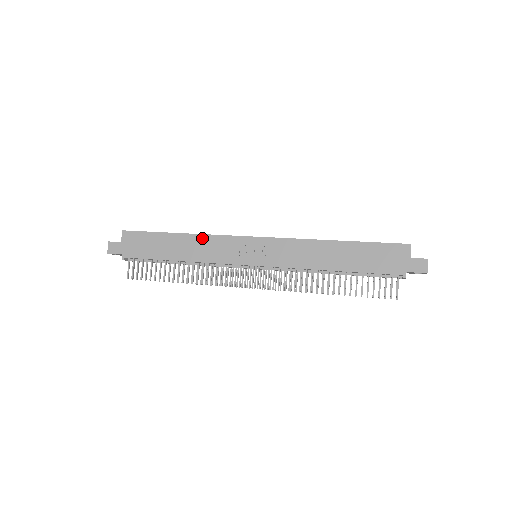
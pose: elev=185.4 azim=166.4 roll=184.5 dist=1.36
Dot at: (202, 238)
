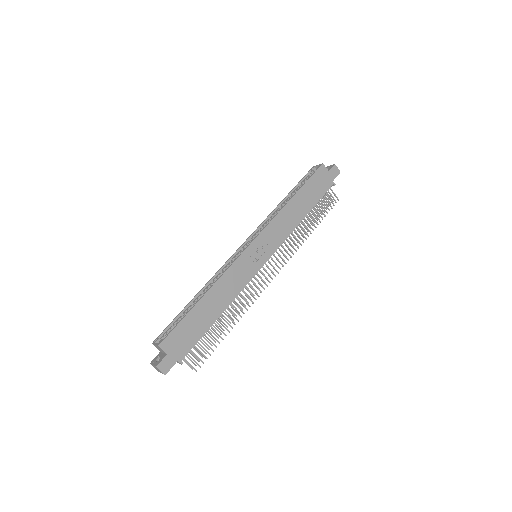
Dot at: (221, 282)
